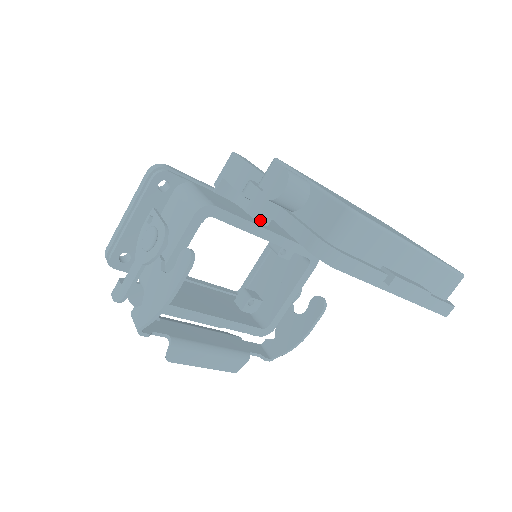
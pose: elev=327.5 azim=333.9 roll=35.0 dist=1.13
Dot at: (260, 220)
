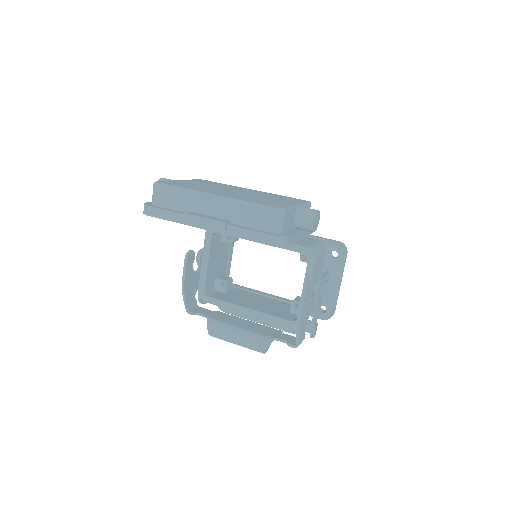
Dot at: occluded
